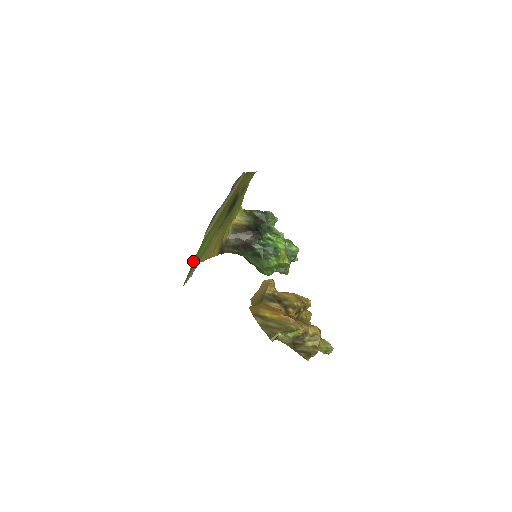
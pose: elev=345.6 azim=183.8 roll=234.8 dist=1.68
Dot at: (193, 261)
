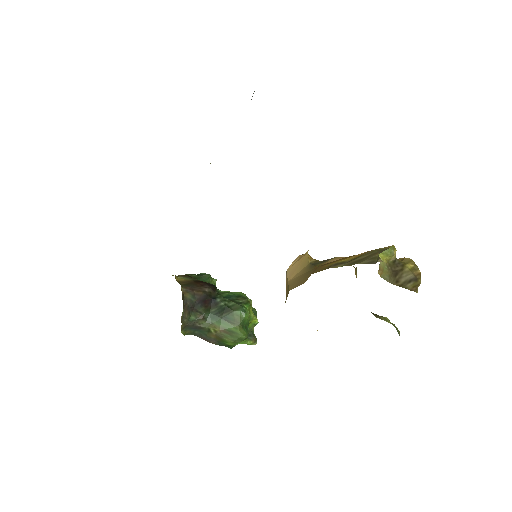
Dot at: occluded
